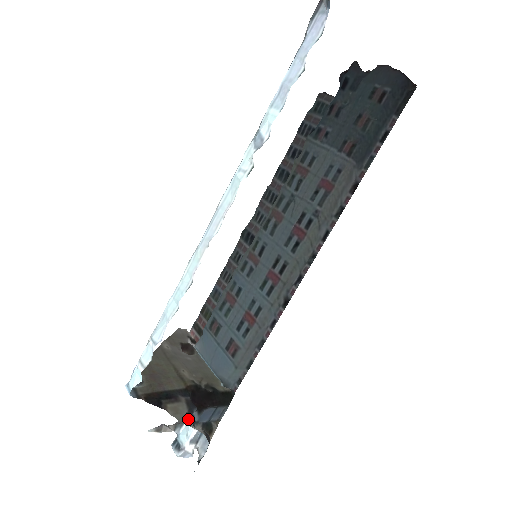
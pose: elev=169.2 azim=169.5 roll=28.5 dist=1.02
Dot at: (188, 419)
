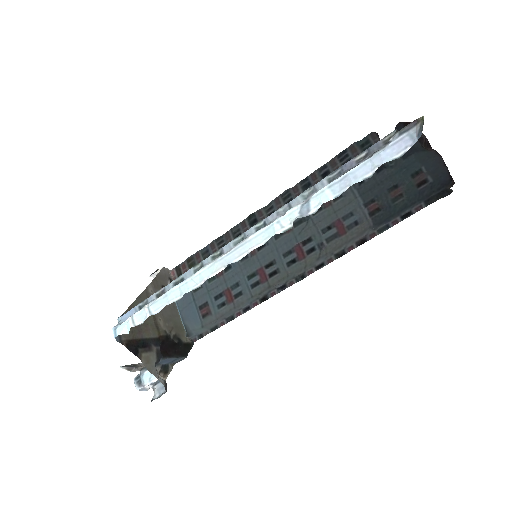
Dot at: (155, 369)
